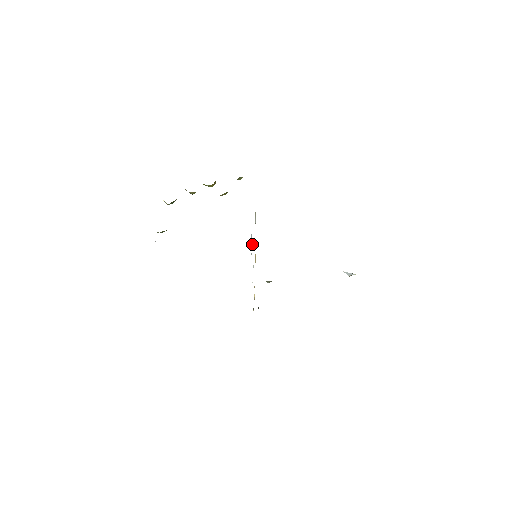
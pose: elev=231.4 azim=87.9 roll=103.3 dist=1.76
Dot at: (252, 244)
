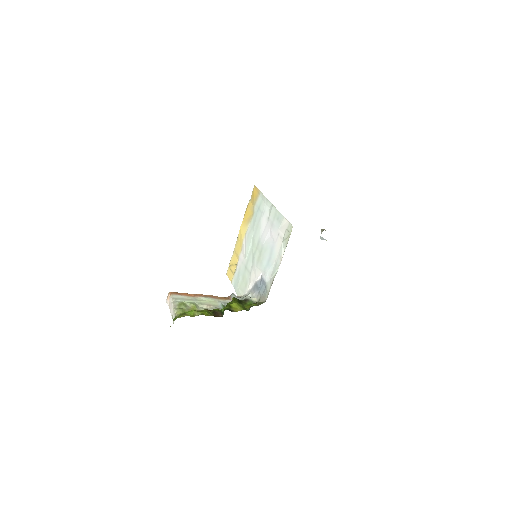
Dot at: (260, 275)
